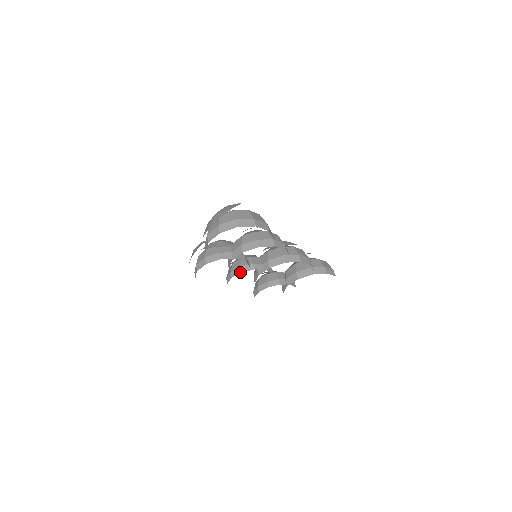
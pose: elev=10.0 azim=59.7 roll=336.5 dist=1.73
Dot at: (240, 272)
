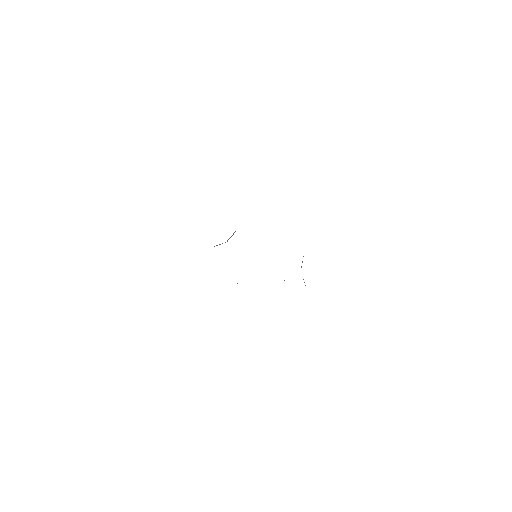
Dot at: occluded
